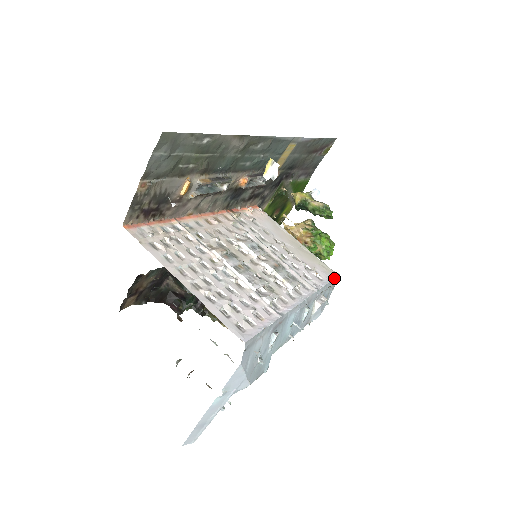
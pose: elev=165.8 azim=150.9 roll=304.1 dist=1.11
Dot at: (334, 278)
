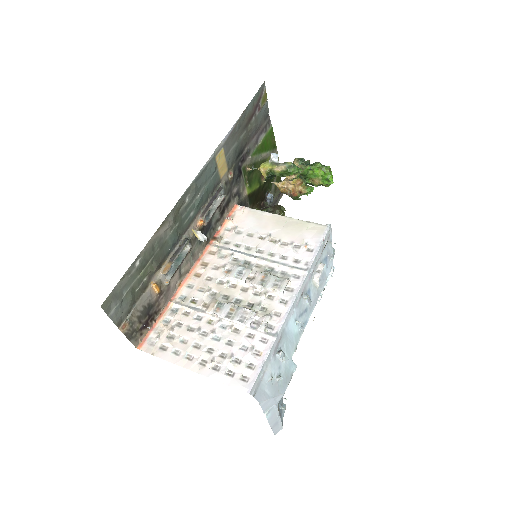
Dot at: (324, 237)
